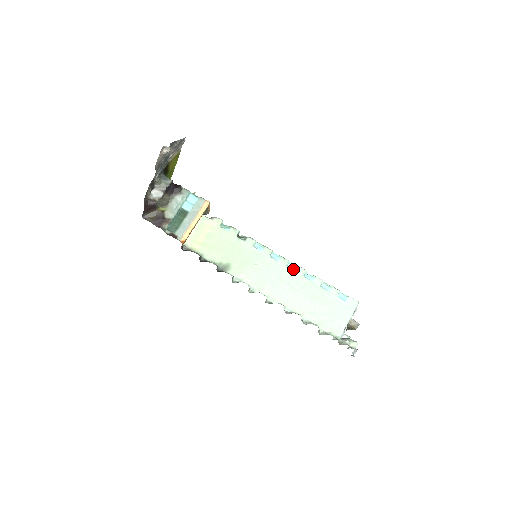
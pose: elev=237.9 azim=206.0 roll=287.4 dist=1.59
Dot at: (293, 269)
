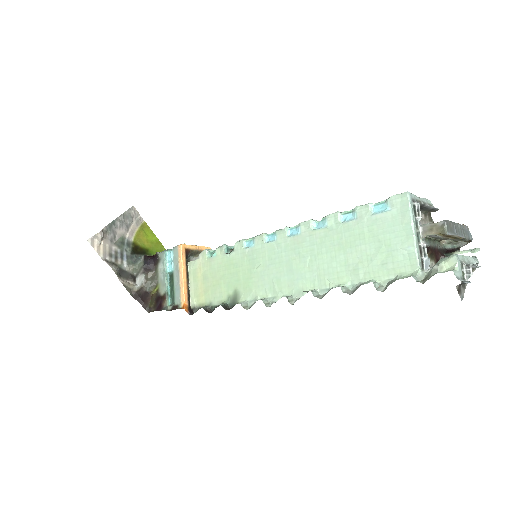
Dot at: (296, 233)
